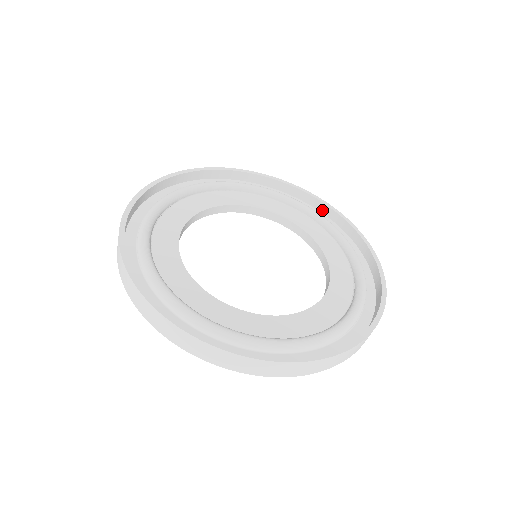
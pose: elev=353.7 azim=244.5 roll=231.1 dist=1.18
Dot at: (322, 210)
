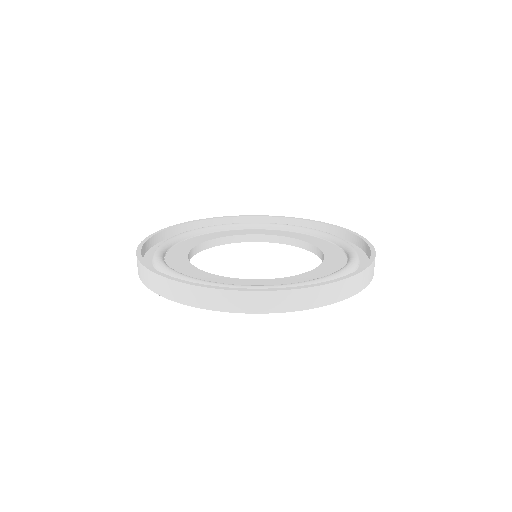
Dot at: (355, 242)
